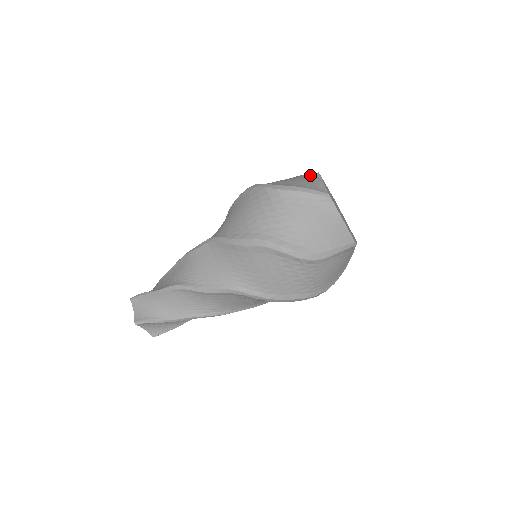
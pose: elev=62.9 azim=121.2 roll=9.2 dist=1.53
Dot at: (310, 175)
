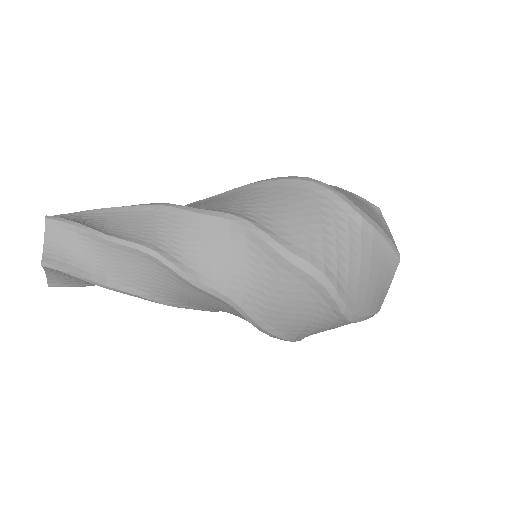
Dot at: (391, 260)
